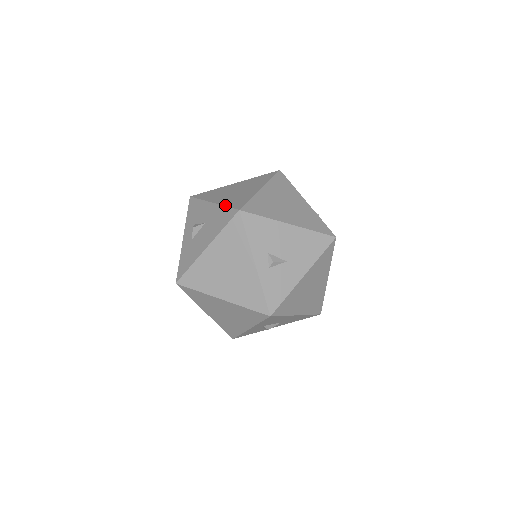
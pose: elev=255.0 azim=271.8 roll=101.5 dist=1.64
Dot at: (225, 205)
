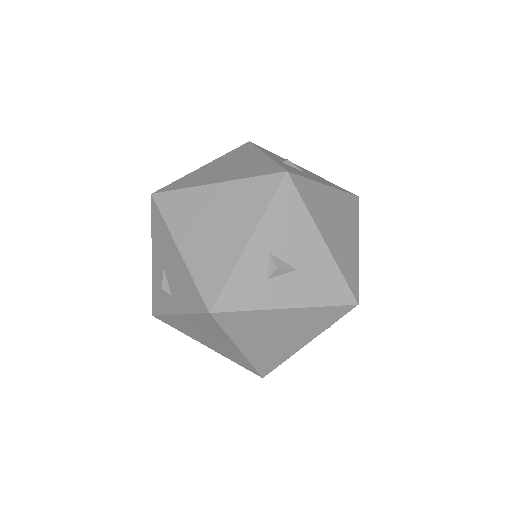
Dot at: occluded
